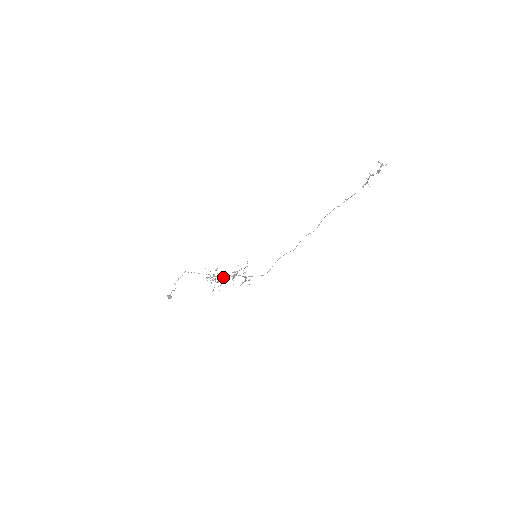
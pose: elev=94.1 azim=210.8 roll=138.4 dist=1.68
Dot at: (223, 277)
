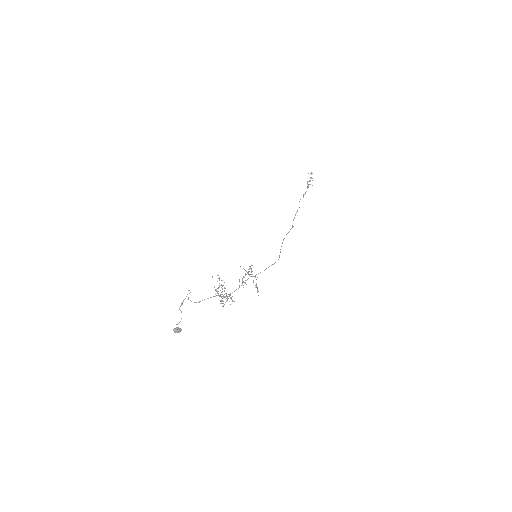
Dot at: (229, 294)
